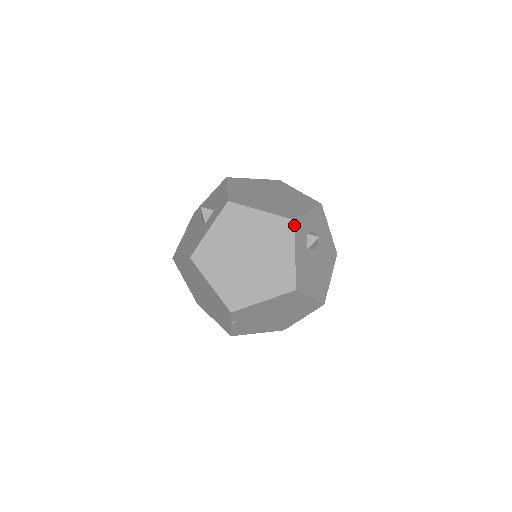
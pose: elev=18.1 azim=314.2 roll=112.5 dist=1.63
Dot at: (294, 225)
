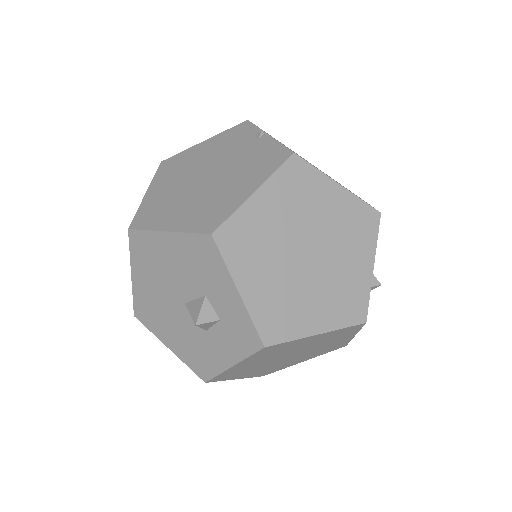
Dot at: occluded
